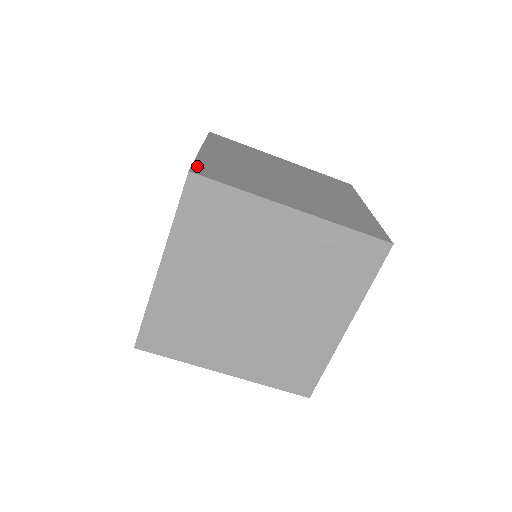
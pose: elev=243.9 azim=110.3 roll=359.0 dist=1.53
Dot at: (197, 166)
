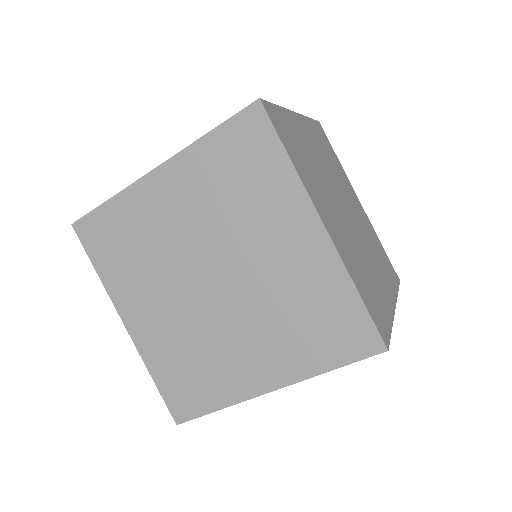
Dot at: (168, 400)
